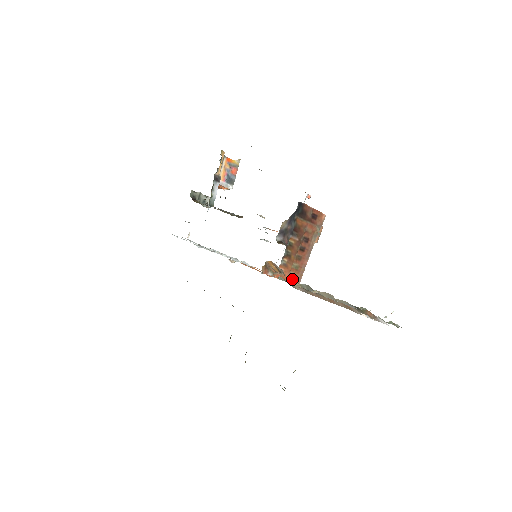
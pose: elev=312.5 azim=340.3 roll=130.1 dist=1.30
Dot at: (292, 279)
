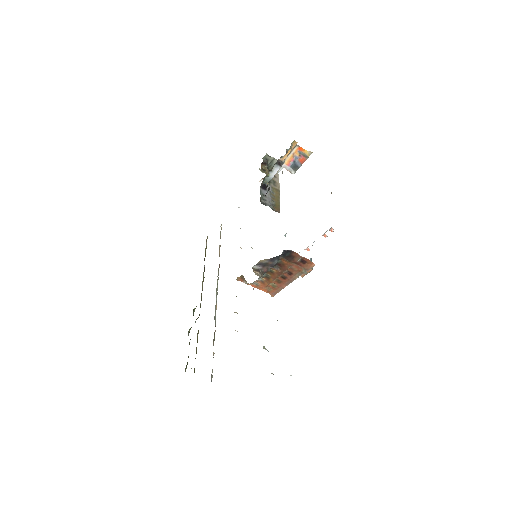
Dot at: (268, 291)
